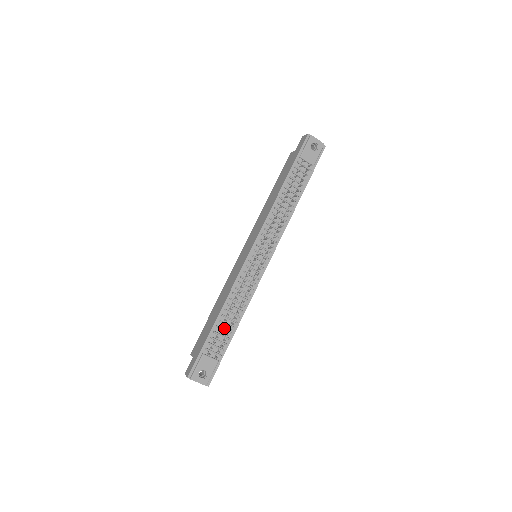
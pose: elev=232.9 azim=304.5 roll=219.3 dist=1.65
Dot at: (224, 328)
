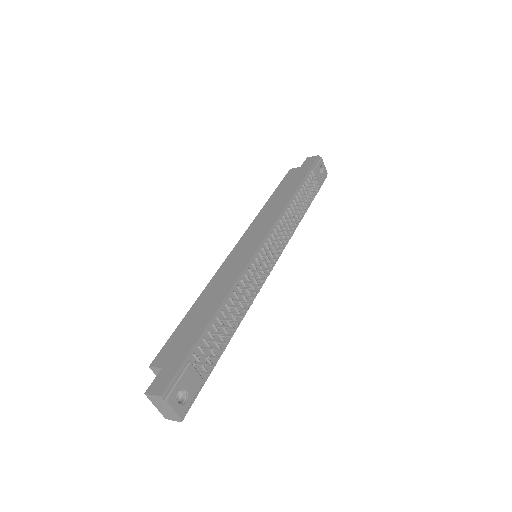
Dot at: occluded
